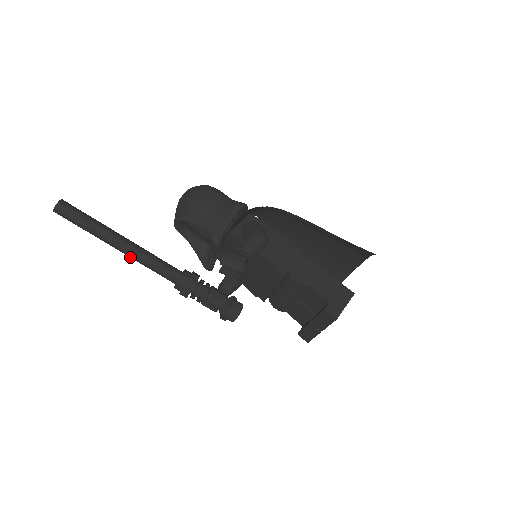
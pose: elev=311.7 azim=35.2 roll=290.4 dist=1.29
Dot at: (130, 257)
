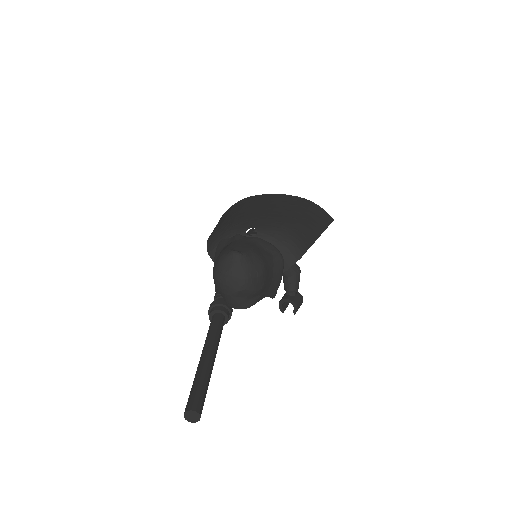
Dot at: occluded
